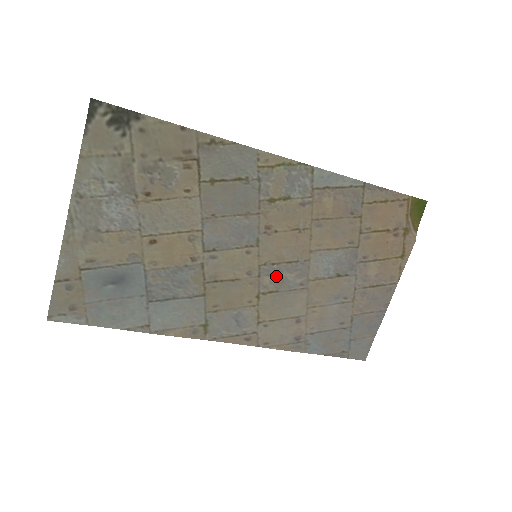
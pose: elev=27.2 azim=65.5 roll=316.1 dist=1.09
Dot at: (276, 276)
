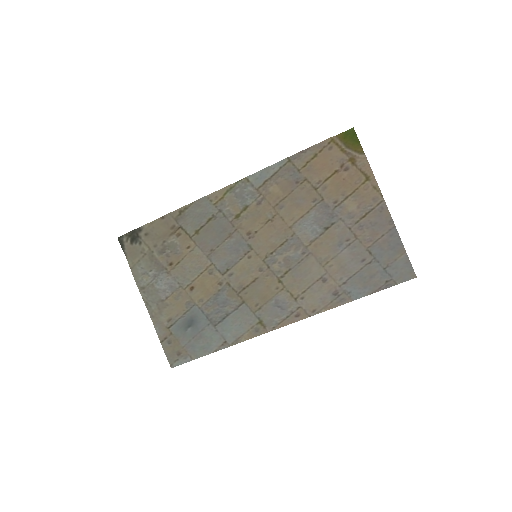
Dot at: (281, 260)
